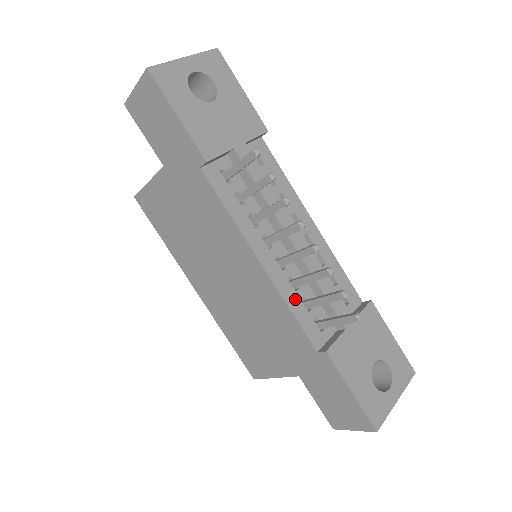
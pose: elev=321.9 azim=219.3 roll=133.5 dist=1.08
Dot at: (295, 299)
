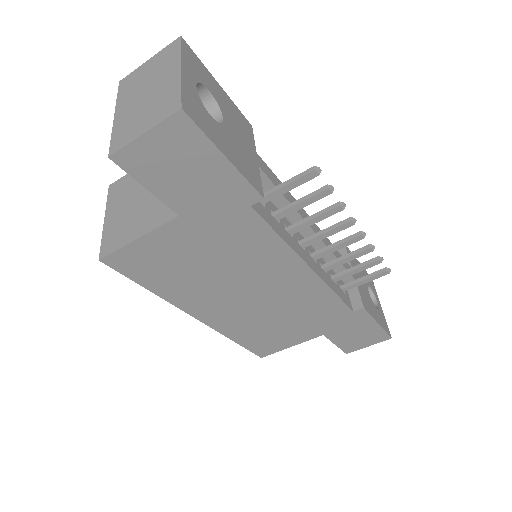
Dot at: (330, 281)
